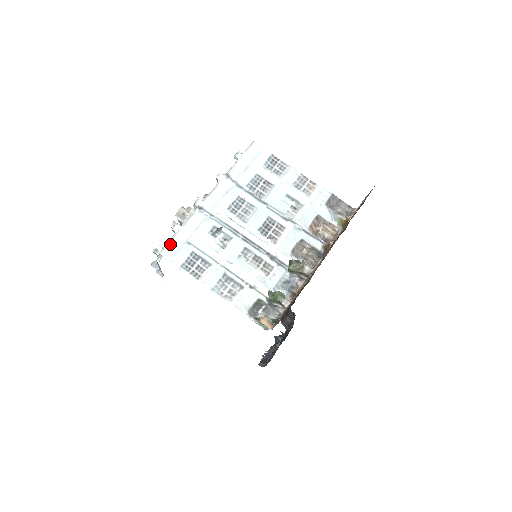
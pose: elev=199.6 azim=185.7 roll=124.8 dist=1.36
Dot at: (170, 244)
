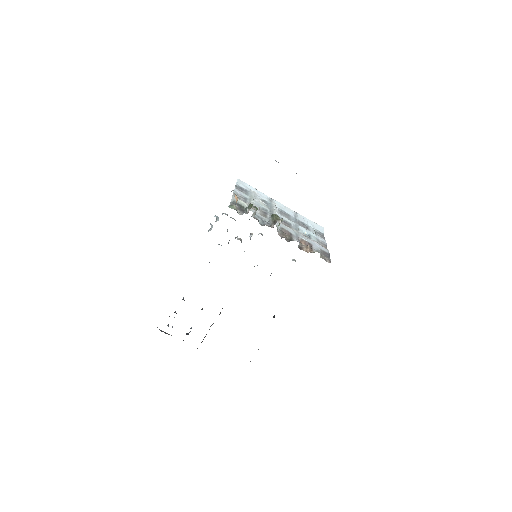
Dot at: (245, 183)
